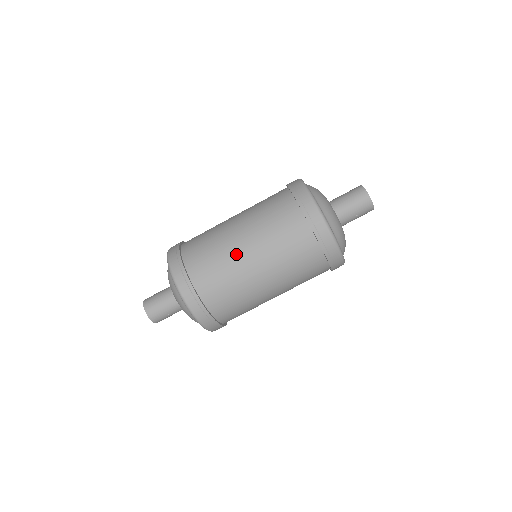
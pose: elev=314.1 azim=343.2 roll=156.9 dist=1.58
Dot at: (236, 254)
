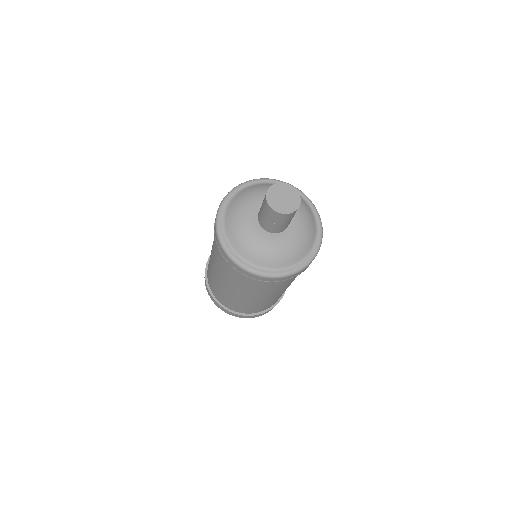
Dot at: (211, 265)
